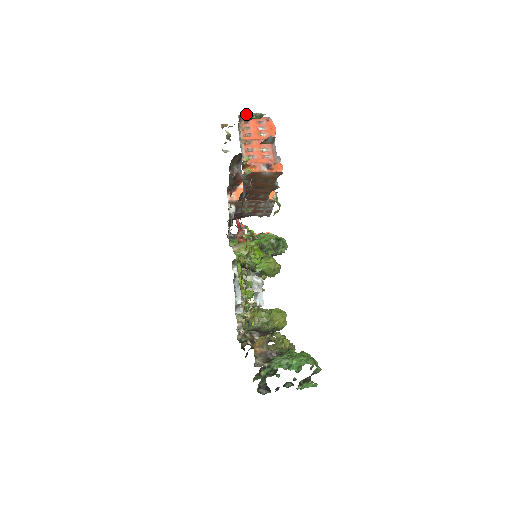
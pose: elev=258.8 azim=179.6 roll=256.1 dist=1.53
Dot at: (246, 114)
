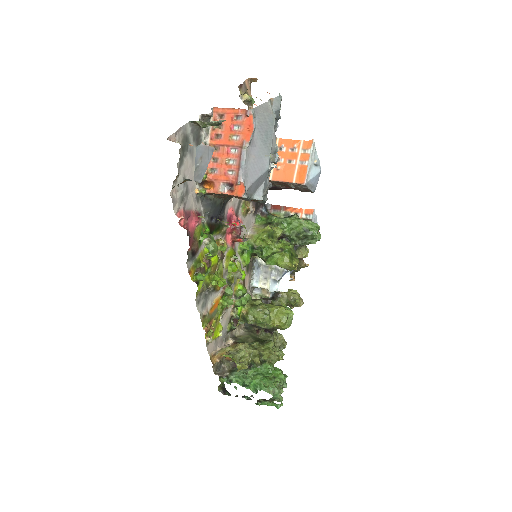
Dot at: (197, 122)
